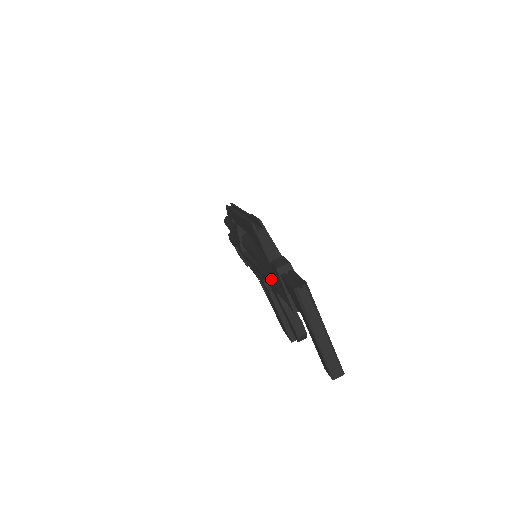
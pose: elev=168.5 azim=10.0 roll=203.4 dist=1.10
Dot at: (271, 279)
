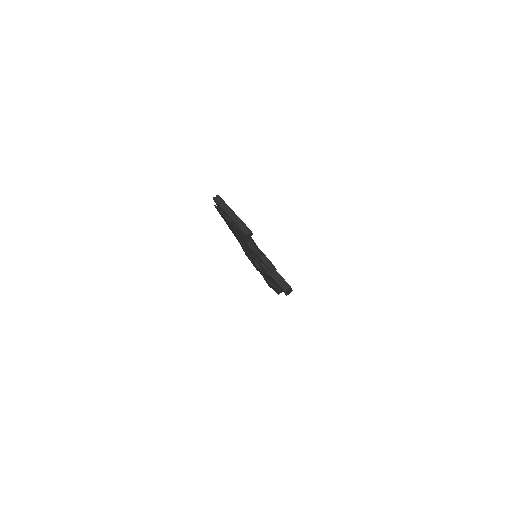
Dot at: (230, 227)
